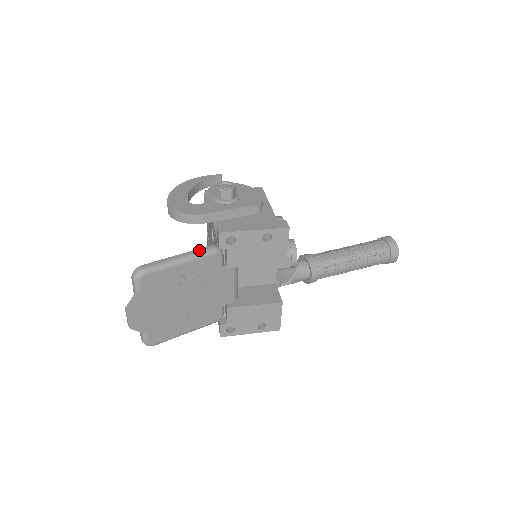
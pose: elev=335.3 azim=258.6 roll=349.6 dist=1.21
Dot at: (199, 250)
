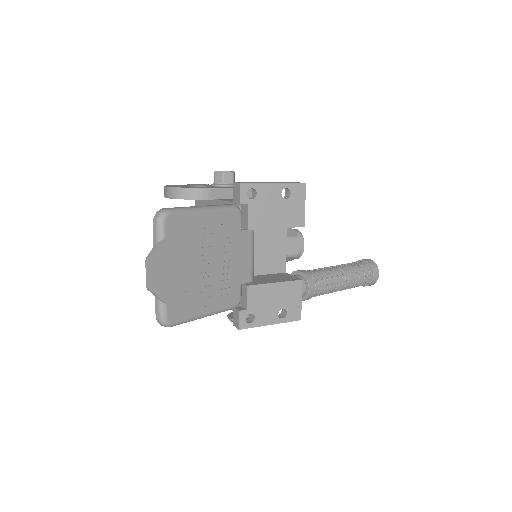
Dot at: (219, 205)
